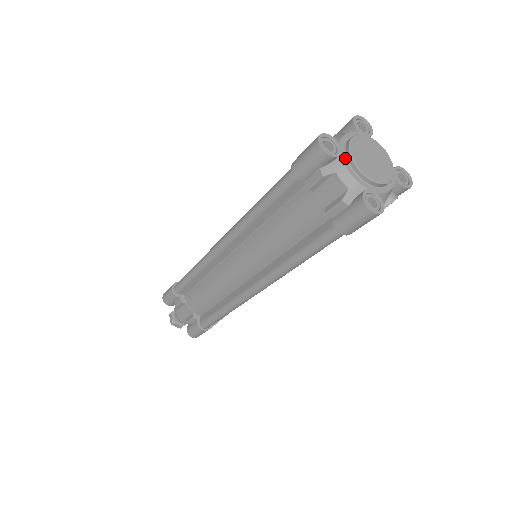
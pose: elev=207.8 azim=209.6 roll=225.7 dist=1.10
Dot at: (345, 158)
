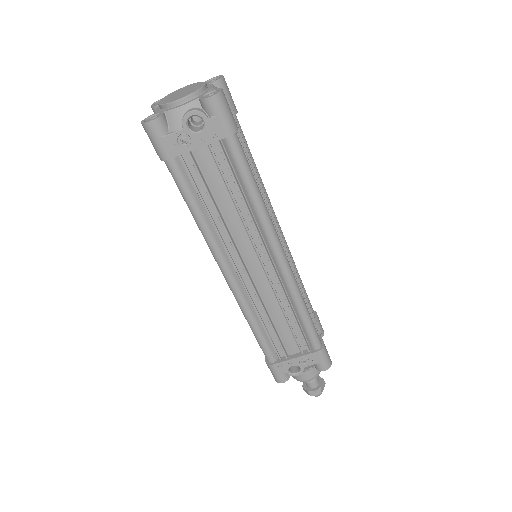
Dot at: occluded
